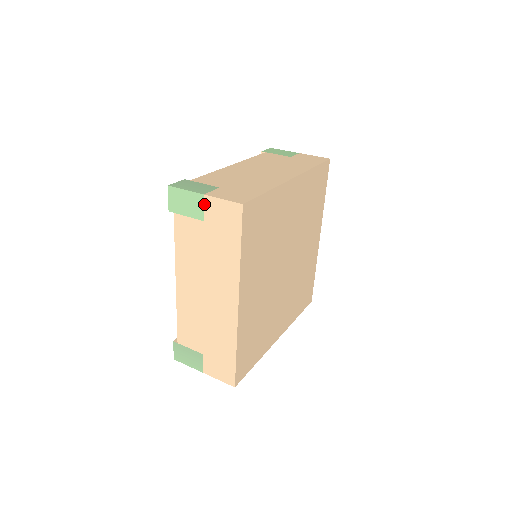
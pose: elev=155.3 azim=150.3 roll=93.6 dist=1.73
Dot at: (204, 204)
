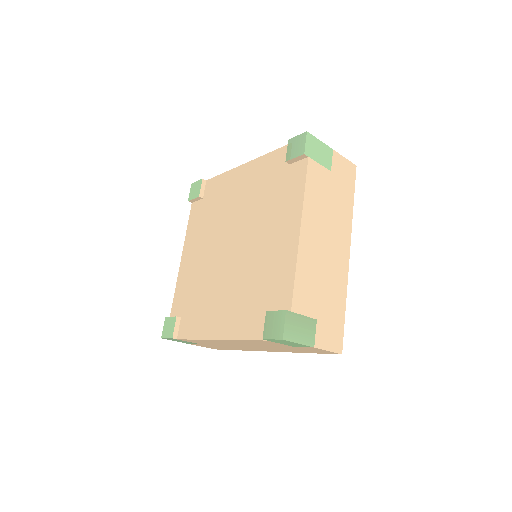
Dot at: (307, 347)
